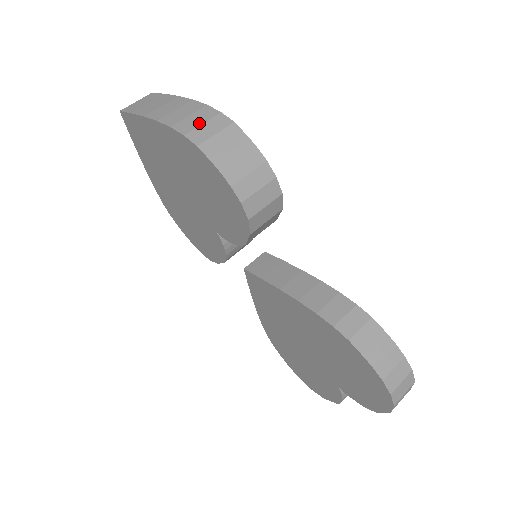
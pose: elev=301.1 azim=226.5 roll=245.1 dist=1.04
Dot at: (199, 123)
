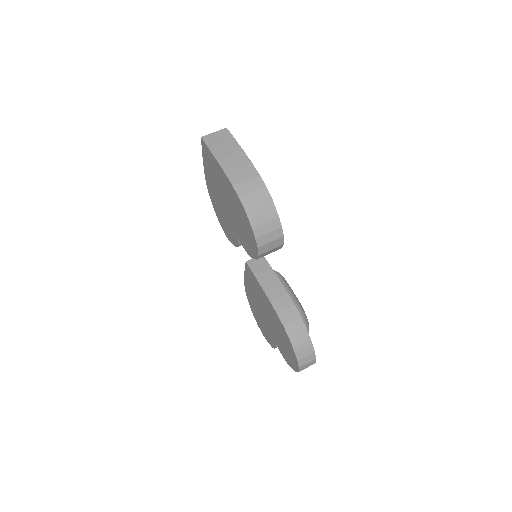
Dot at: (250, 190)
